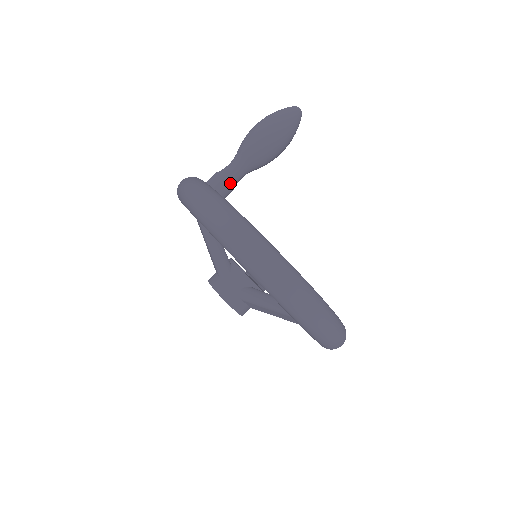
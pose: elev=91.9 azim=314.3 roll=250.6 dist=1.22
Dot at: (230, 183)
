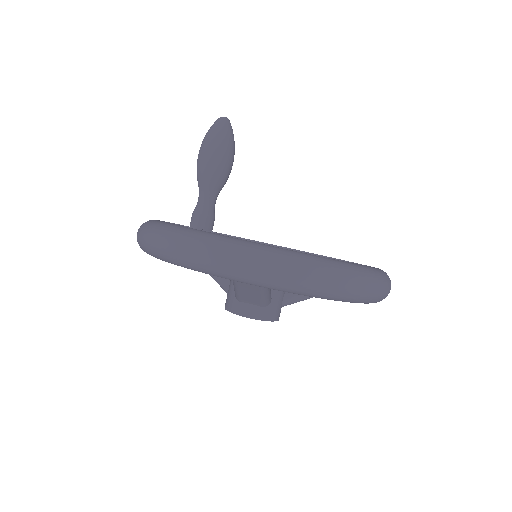
Dot at: (199, 212)
